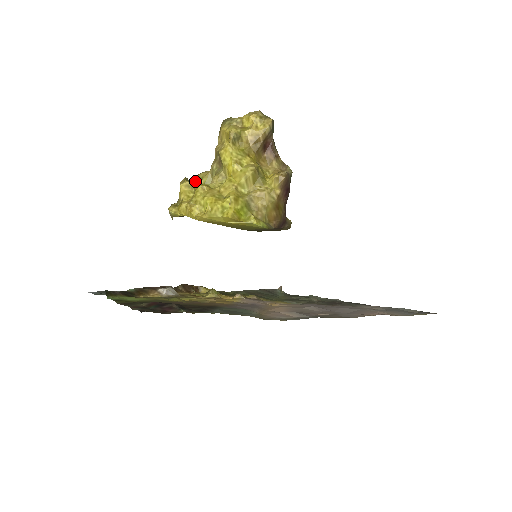
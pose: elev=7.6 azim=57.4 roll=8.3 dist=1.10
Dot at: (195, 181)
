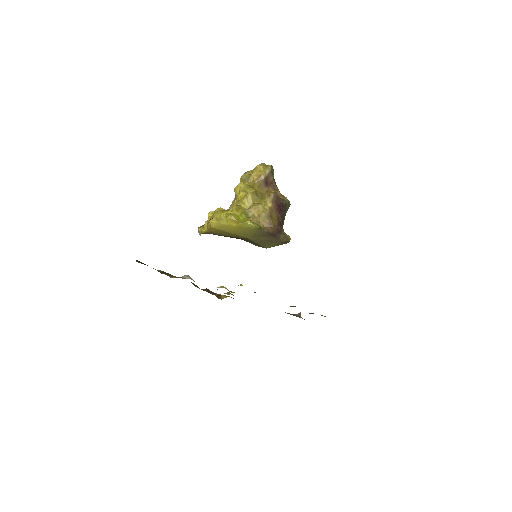
Dot at: occluded
